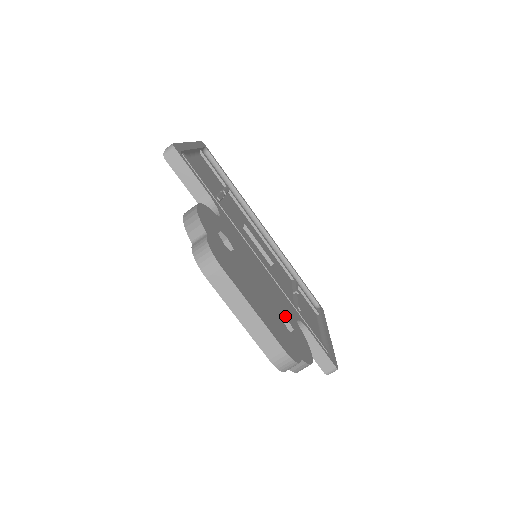
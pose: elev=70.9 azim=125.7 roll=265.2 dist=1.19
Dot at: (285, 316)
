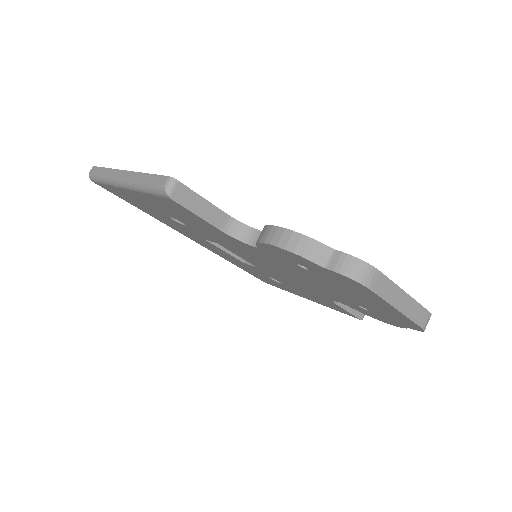
Dot at: occluded
